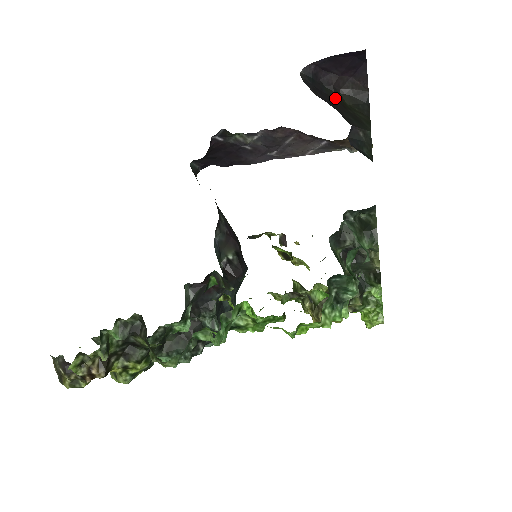
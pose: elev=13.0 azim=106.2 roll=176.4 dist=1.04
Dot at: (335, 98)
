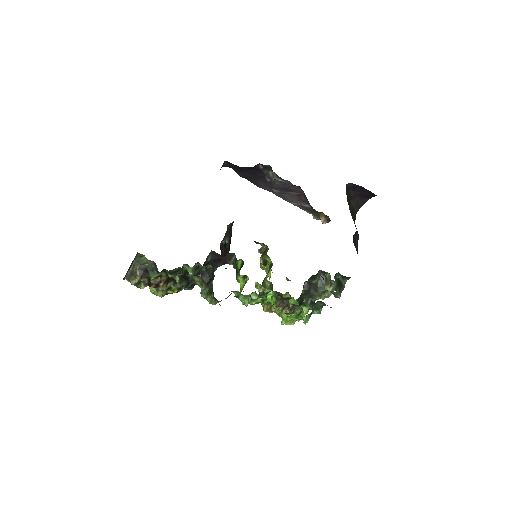
Dot at: occluded
